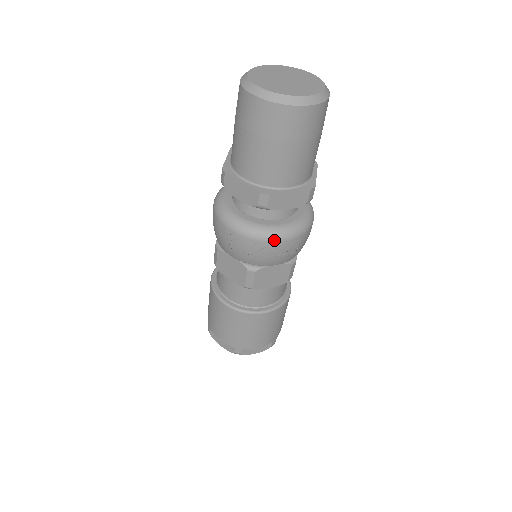
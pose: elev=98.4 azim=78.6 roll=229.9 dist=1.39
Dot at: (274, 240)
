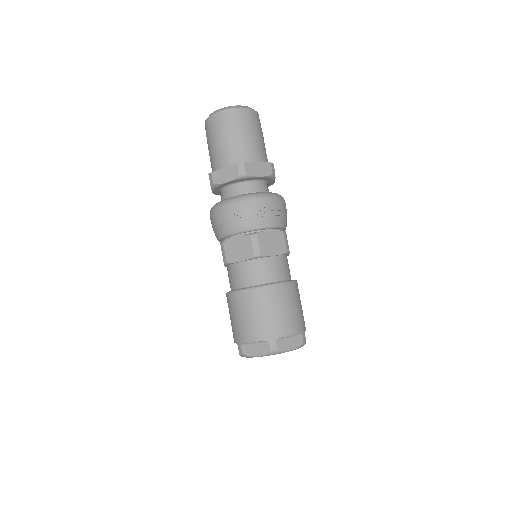
Dot at: (260, 198)
